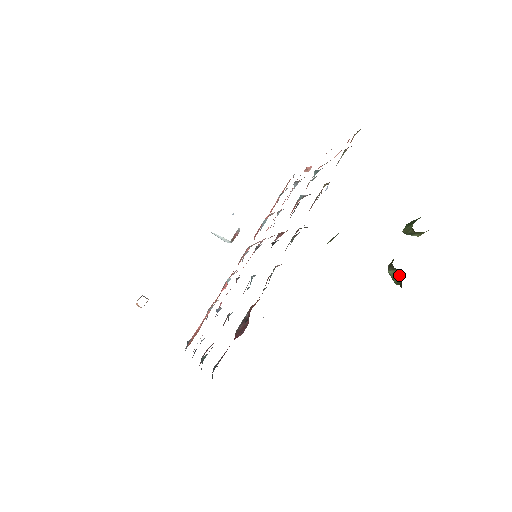
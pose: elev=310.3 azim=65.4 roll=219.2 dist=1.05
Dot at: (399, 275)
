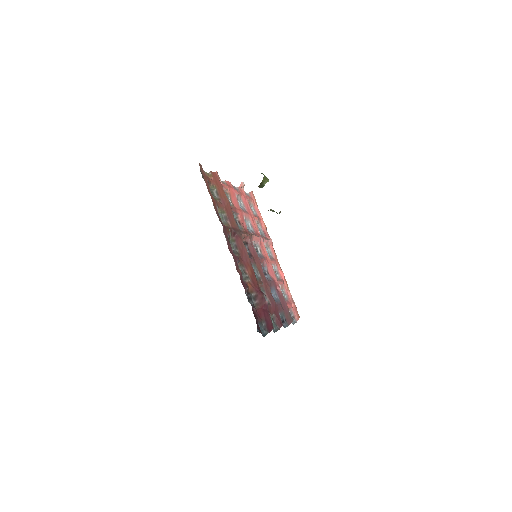
Dot at: occluded
